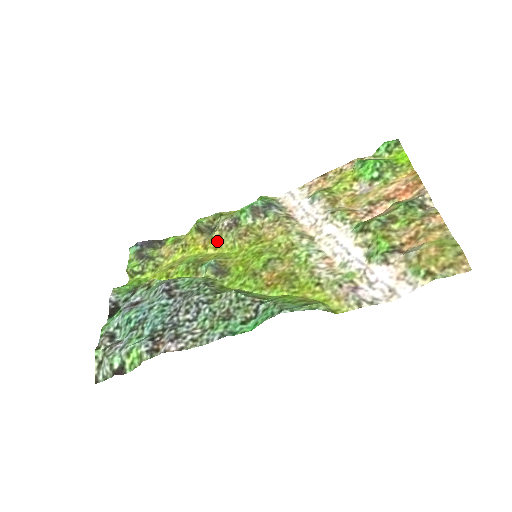
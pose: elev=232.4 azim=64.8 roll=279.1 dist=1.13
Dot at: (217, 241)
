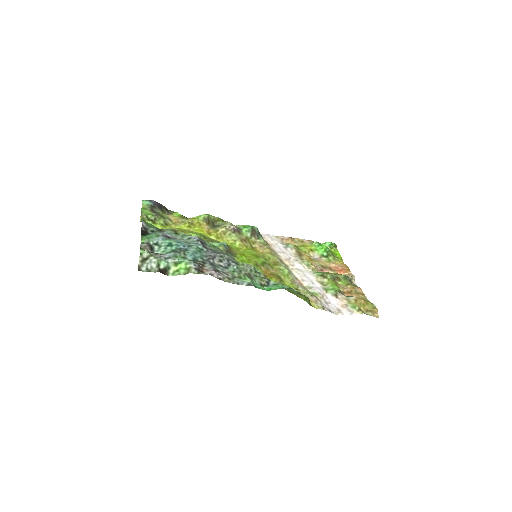
Dot at: (221, 234)
